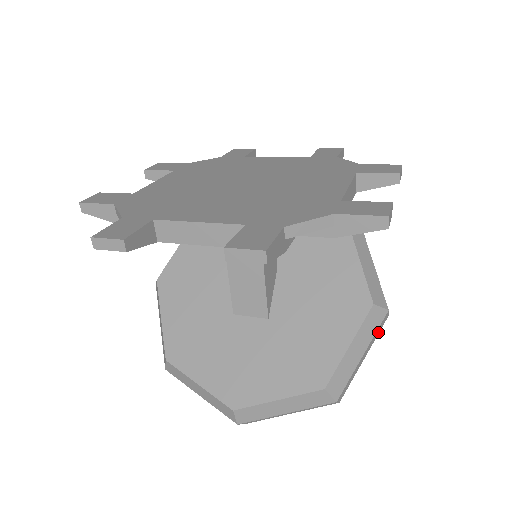
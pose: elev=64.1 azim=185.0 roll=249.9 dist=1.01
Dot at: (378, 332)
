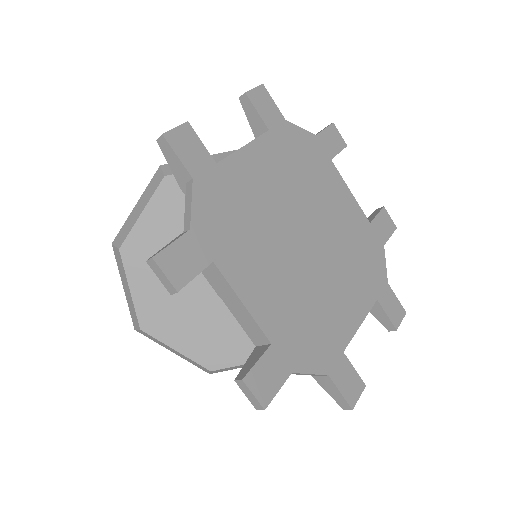
Dot at: occluded
